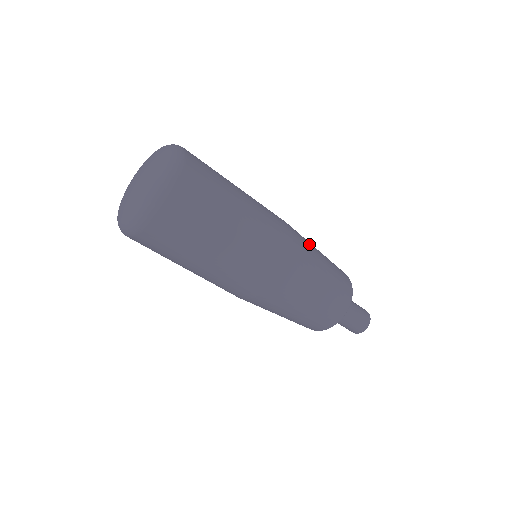
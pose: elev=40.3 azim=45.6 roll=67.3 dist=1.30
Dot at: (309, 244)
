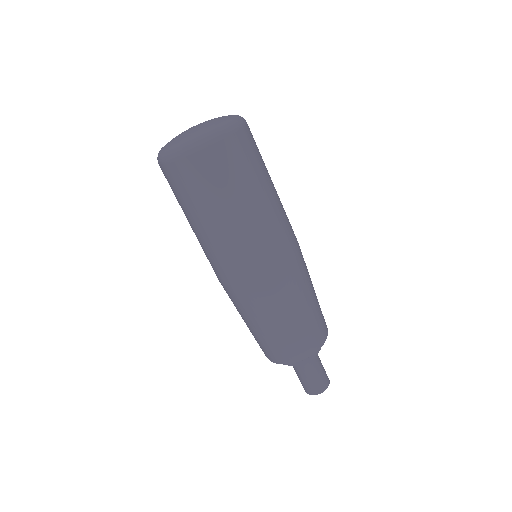
Dot at: (303, 282)
